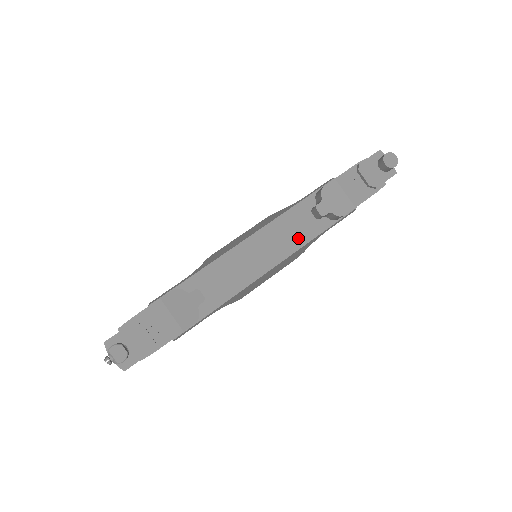
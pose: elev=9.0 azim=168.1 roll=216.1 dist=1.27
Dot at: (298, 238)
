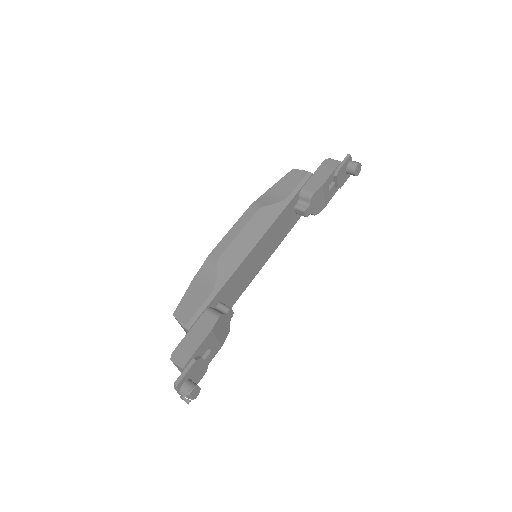
Dot at: (283, 233)
